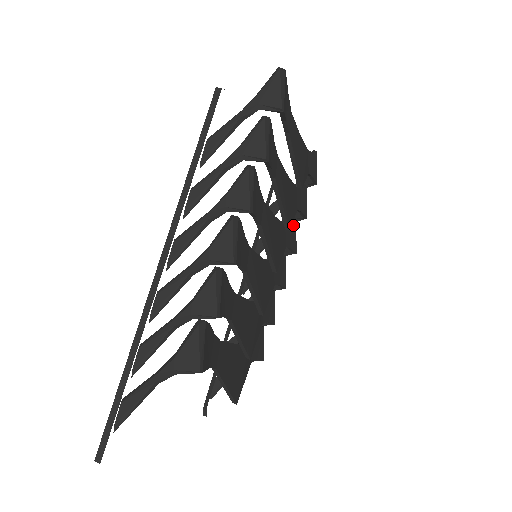
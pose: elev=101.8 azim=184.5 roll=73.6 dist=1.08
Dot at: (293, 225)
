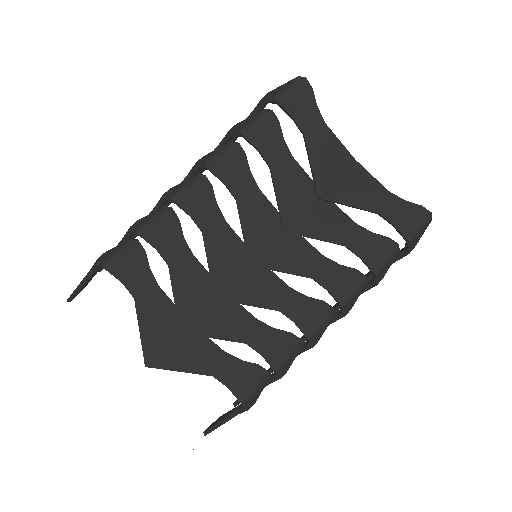
Dot at: (352, 274)
